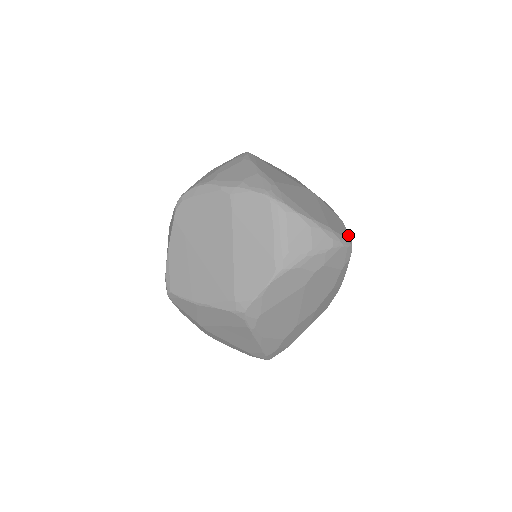
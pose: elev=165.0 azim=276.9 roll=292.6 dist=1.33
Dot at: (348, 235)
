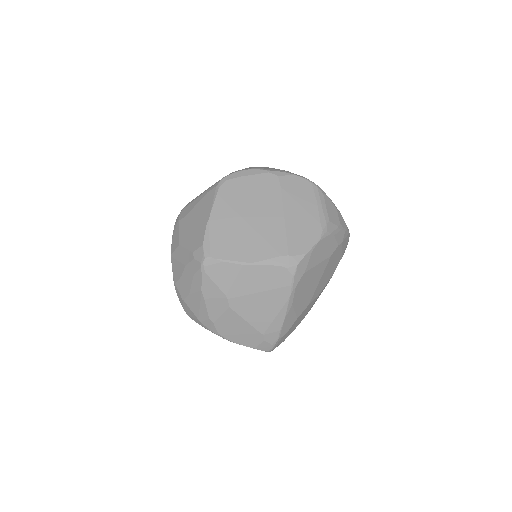
Dot at: occluded
